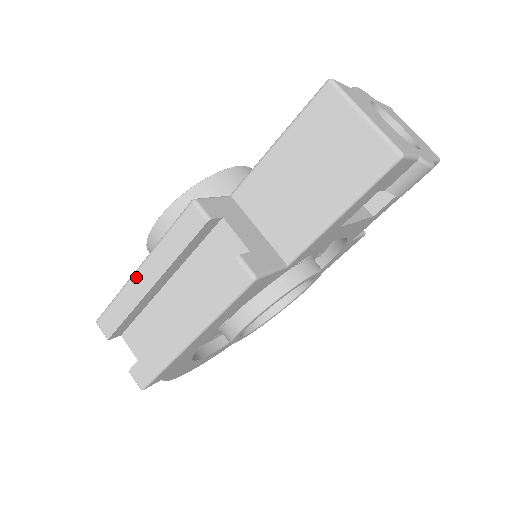
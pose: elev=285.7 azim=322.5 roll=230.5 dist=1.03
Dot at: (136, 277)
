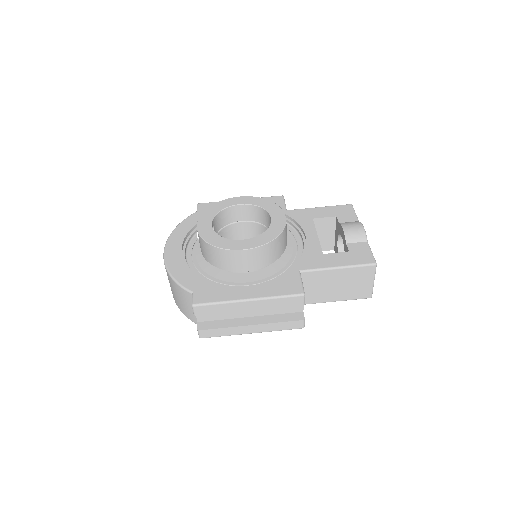
Dot at: (243, 303)
